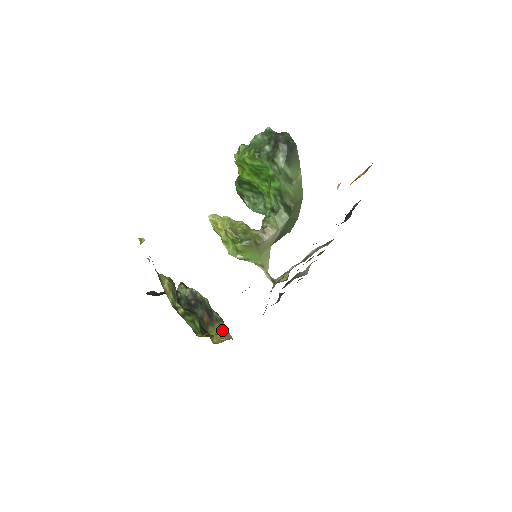
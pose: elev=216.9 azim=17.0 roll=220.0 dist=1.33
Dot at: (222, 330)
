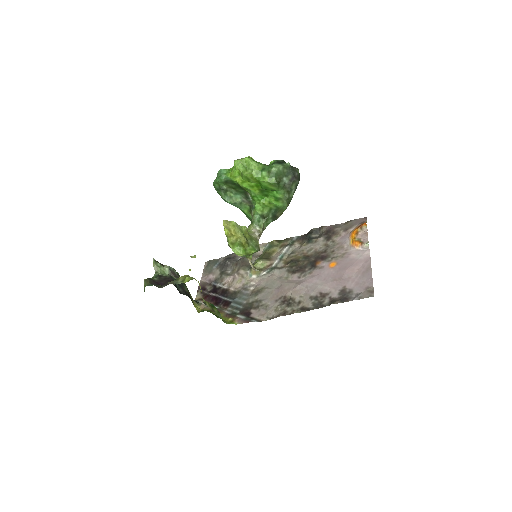
Dot at: (191, 296)
